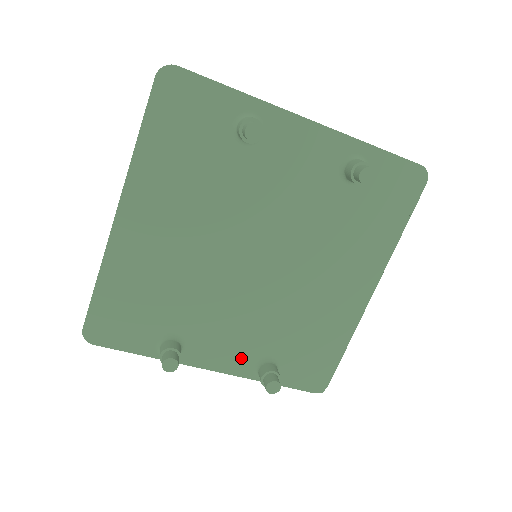
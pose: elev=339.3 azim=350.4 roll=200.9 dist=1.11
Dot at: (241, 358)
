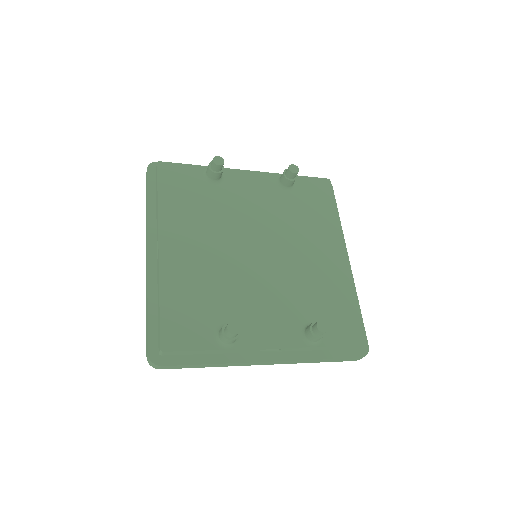
Dot at: (286, 331)
